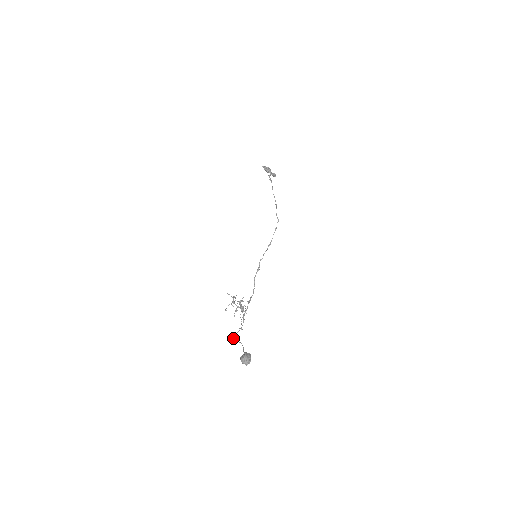
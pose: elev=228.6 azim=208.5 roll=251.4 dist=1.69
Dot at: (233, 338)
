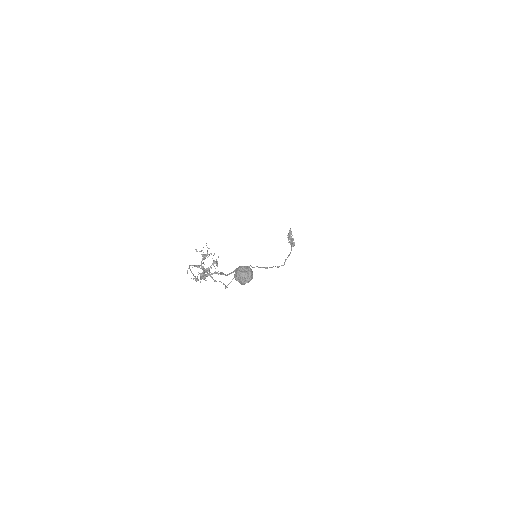
Dot at: occluded
